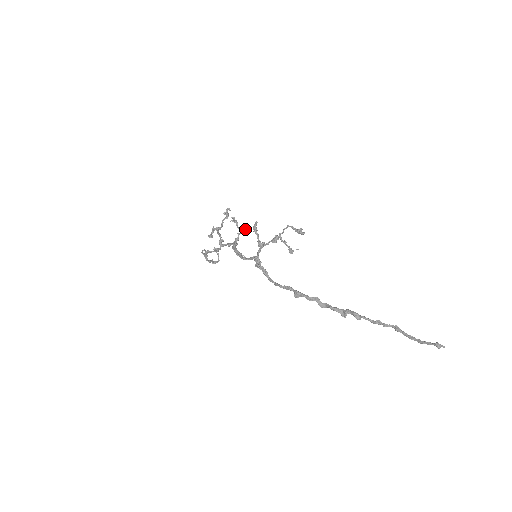
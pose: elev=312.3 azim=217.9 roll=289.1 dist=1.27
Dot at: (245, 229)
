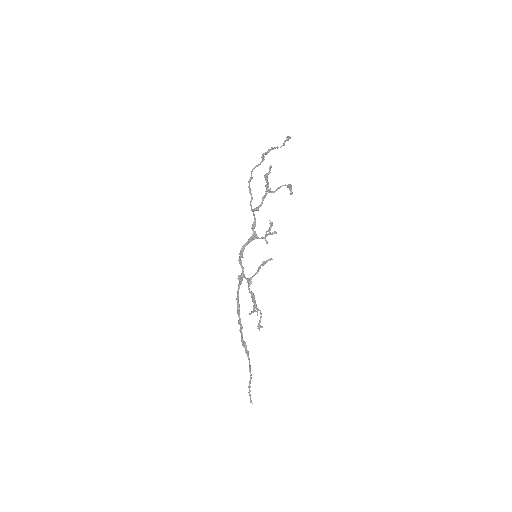
Dot at: (272, 234)
